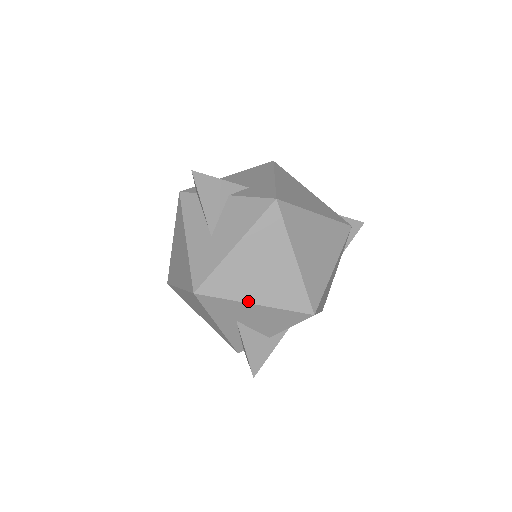
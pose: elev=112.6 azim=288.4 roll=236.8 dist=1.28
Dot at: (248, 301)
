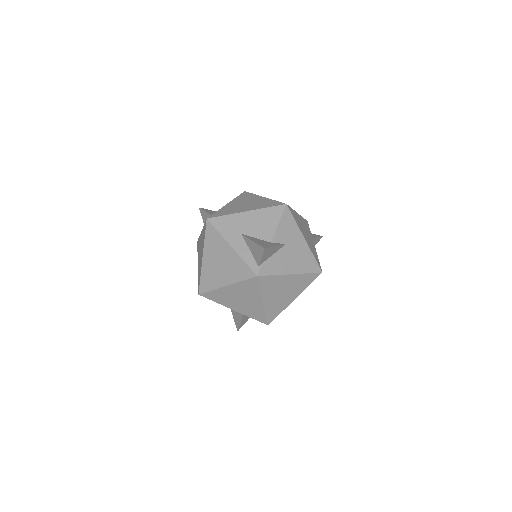
Dot at: (242, 212)
